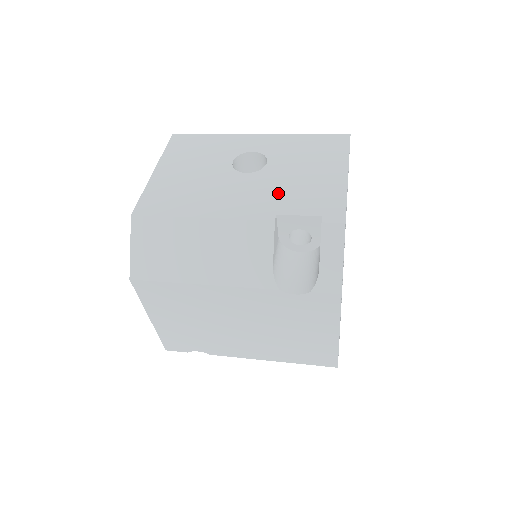
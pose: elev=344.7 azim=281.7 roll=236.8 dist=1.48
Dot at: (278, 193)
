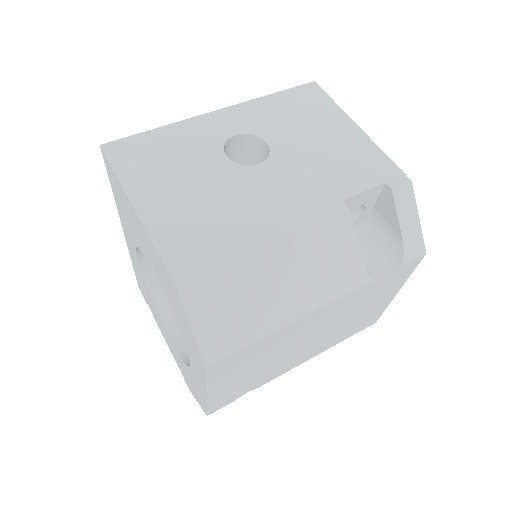
Dot at: (318, 175)
